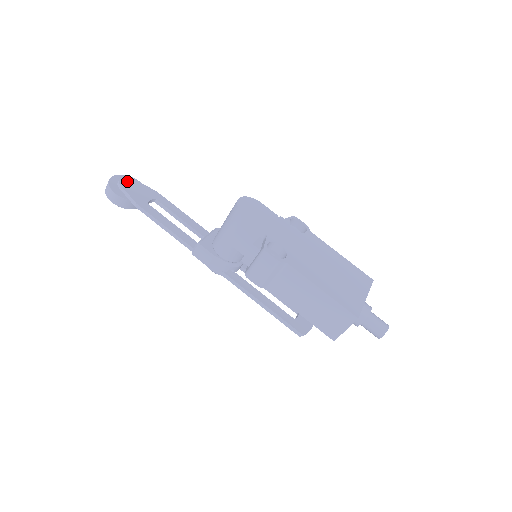
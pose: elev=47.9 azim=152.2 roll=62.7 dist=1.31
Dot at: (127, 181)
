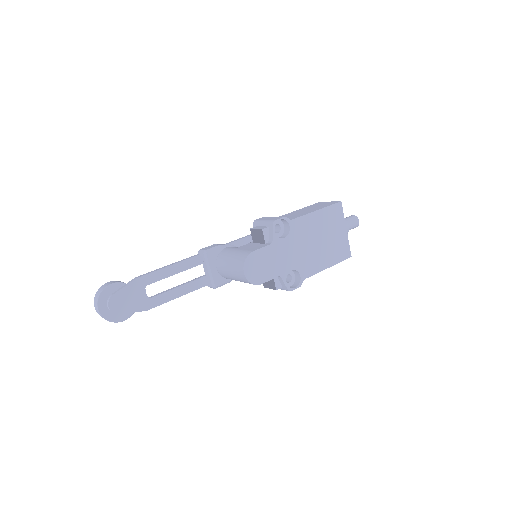
Dot at: (116, 304)
